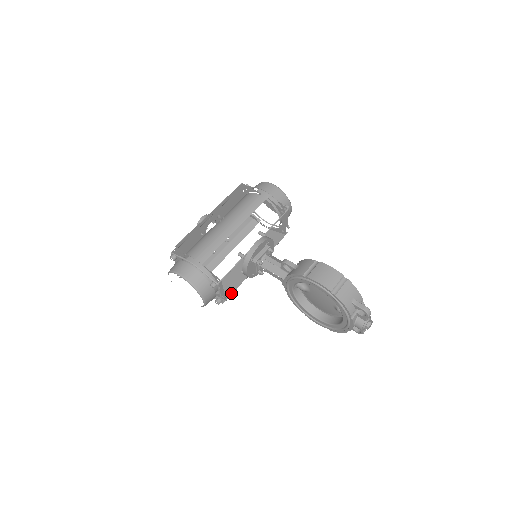
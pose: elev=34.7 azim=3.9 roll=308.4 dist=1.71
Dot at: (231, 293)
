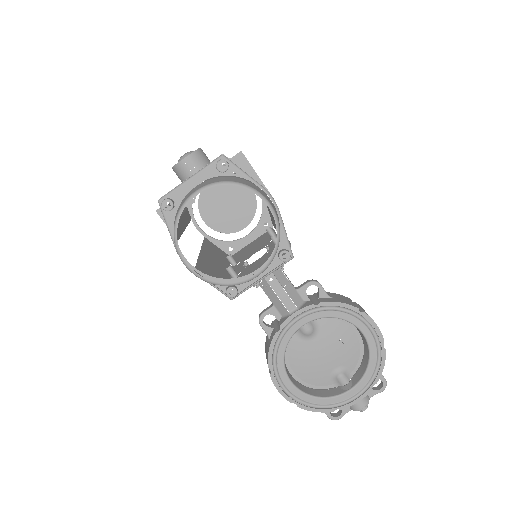
Dot at: occluded
